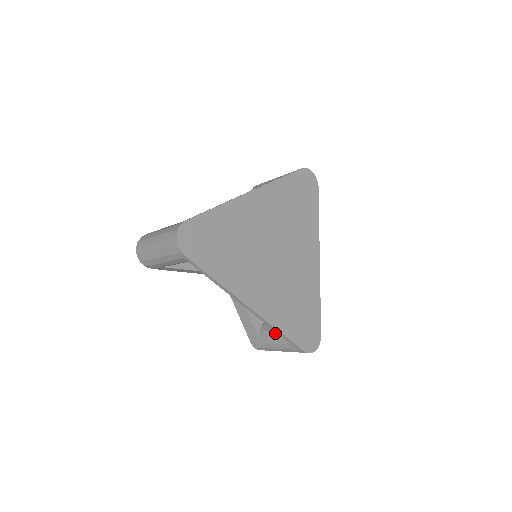
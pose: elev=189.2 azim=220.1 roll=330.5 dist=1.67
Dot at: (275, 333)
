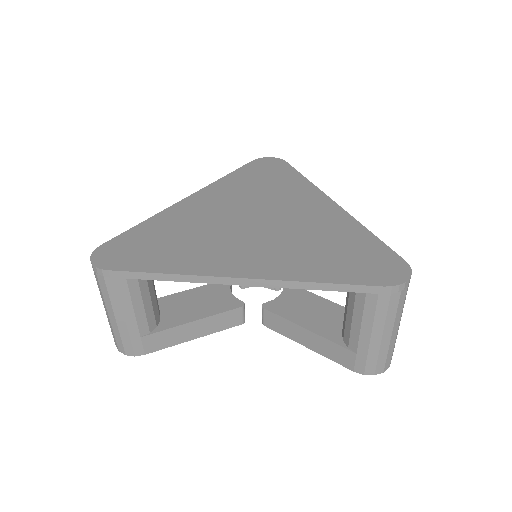
Dot at: (348, 314)
